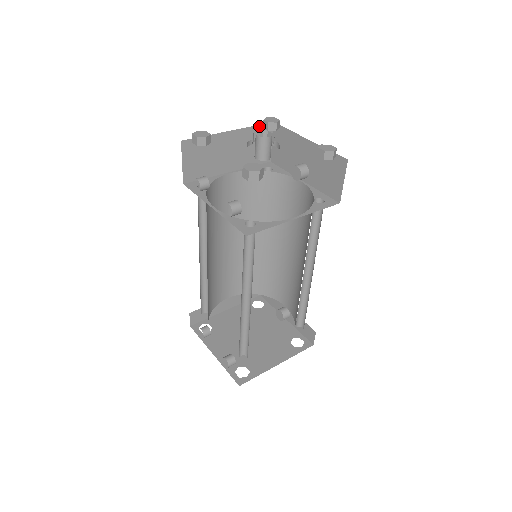
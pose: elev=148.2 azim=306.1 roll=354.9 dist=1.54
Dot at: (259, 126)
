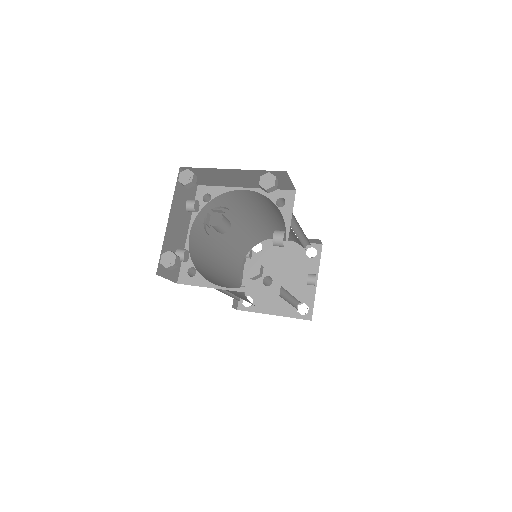
Dot at: (268, 171)
